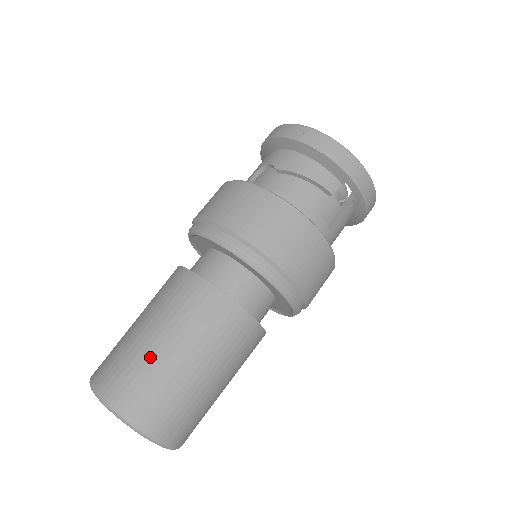
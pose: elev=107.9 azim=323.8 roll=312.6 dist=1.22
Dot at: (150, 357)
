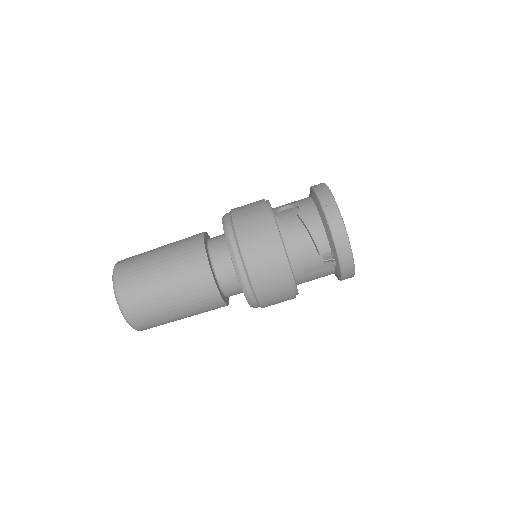
Dot at: (149, 275)
